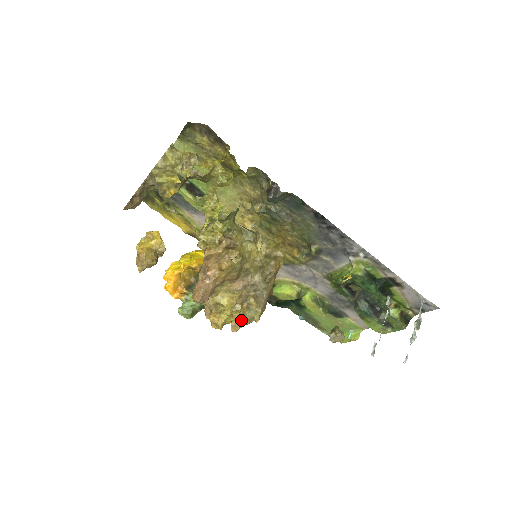
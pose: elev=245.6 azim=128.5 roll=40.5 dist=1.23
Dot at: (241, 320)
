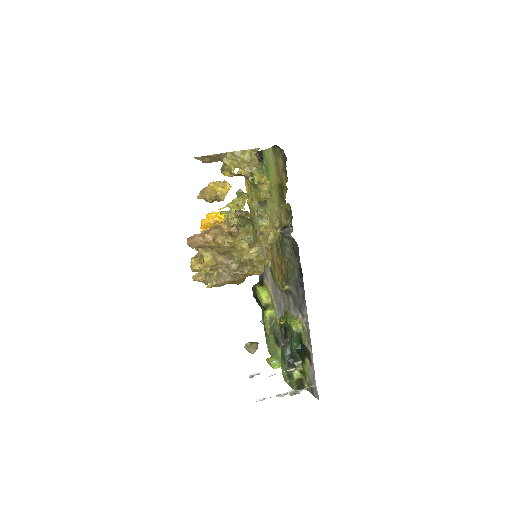
Dot at: (201, 277)
